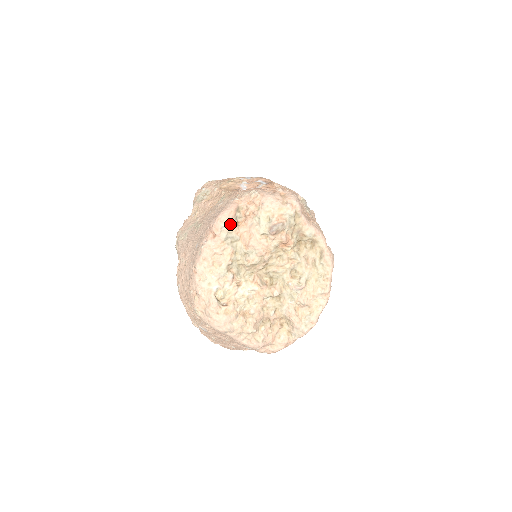
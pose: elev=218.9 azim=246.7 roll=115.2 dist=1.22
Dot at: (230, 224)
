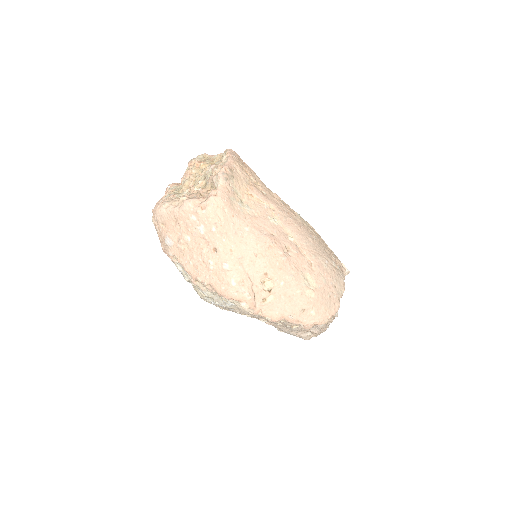
Dot at: (173, 185)
